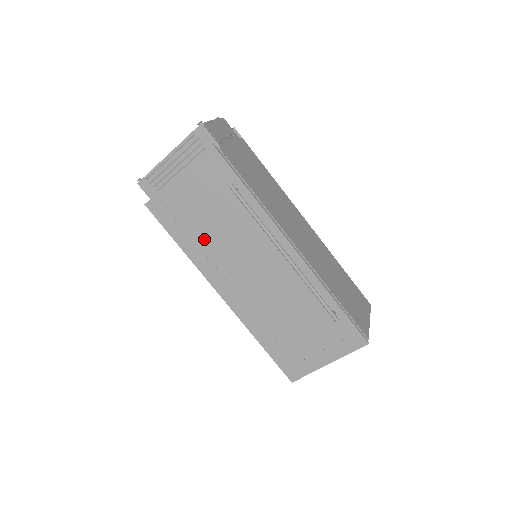
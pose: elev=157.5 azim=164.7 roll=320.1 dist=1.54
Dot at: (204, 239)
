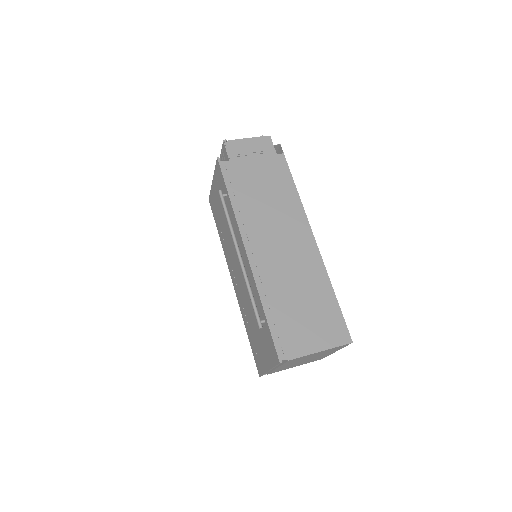
Dot at: (223, 232)
